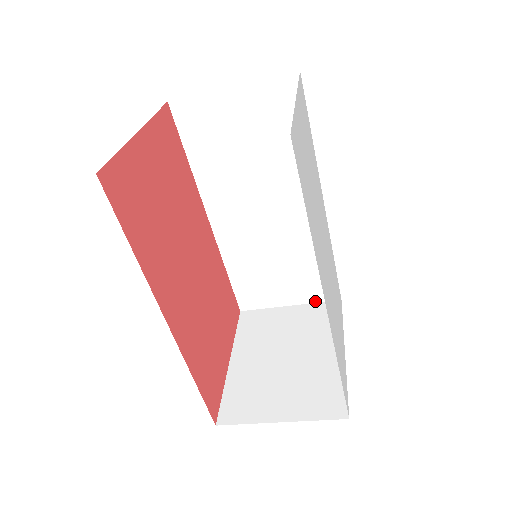
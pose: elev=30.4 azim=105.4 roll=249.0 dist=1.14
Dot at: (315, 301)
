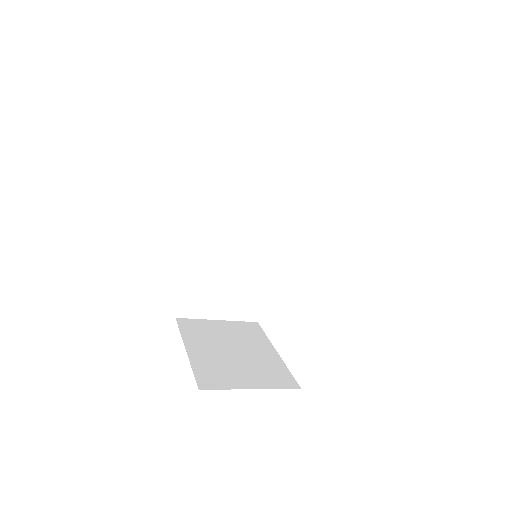
Dot at: (239, 319)
